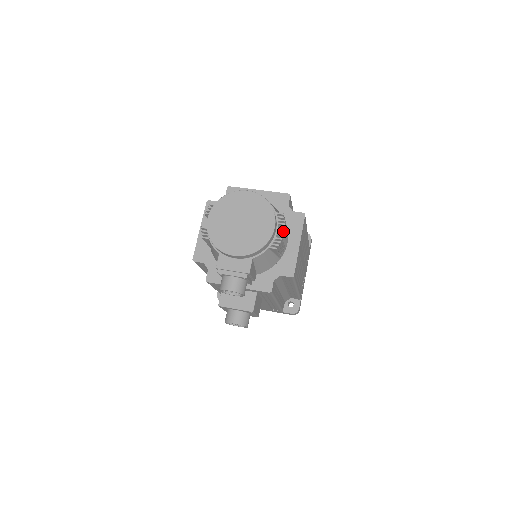
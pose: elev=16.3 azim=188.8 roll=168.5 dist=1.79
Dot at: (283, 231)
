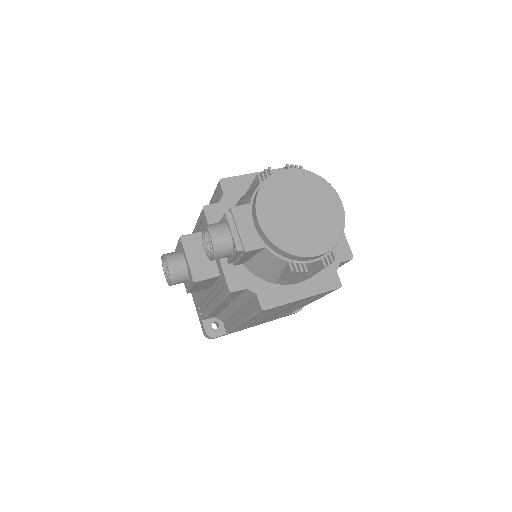
Dot at: (313, 270)
